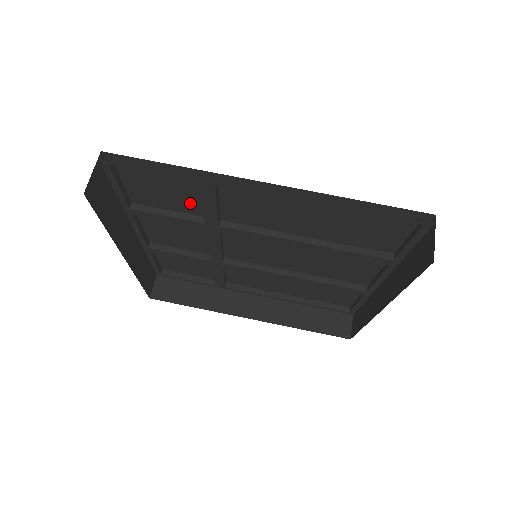
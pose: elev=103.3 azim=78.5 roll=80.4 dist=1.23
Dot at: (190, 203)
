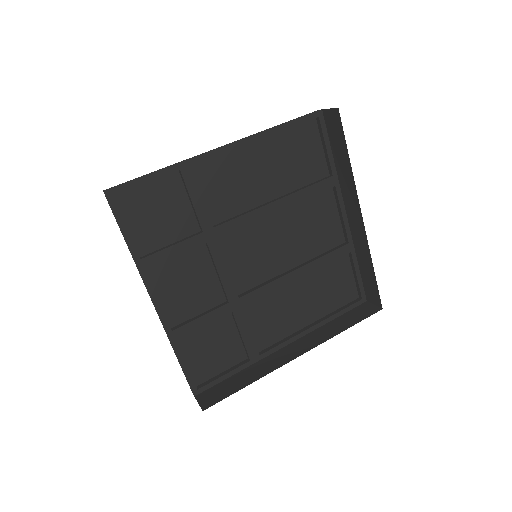
Dot at: (183, 218)
